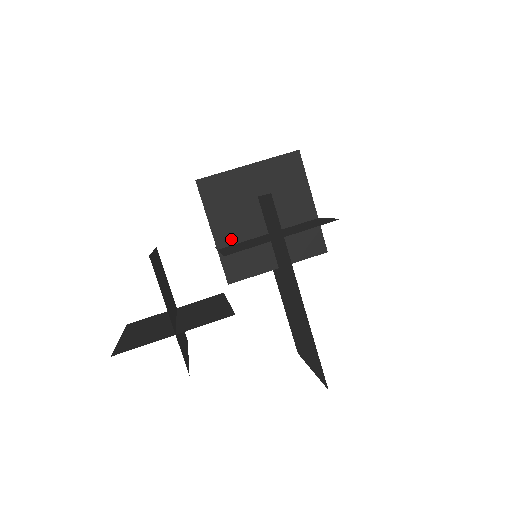
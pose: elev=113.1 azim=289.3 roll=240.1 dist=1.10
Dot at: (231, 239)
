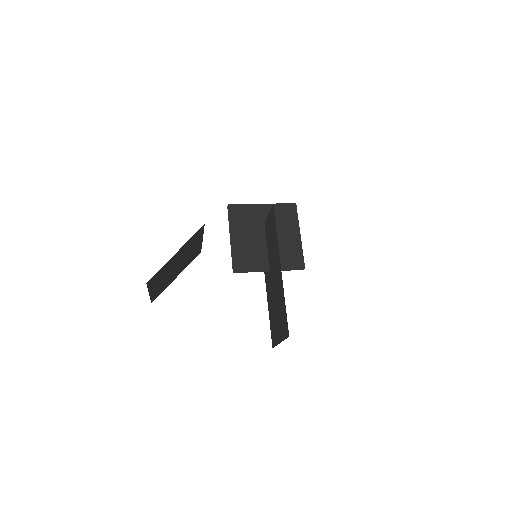
Dot at: (242, 244)
